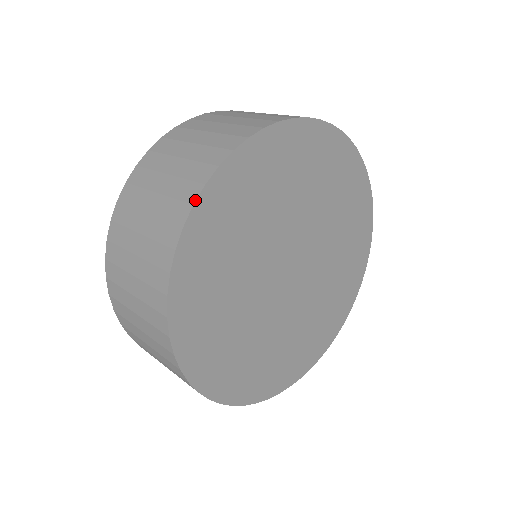
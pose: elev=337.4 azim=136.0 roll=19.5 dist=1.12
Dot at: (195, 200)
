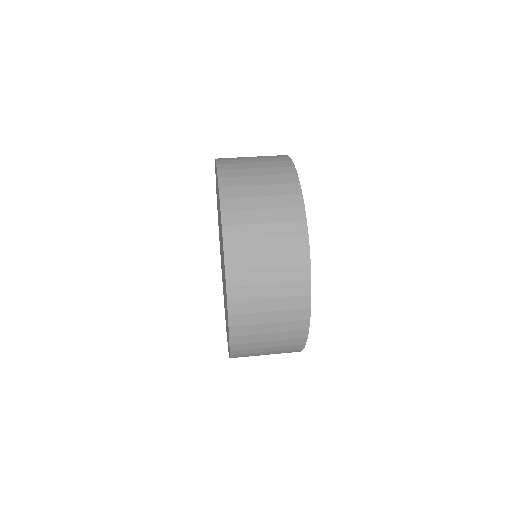
Dot at: occluded
